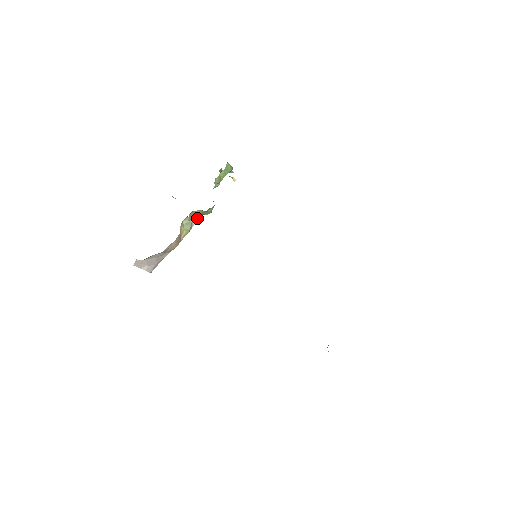
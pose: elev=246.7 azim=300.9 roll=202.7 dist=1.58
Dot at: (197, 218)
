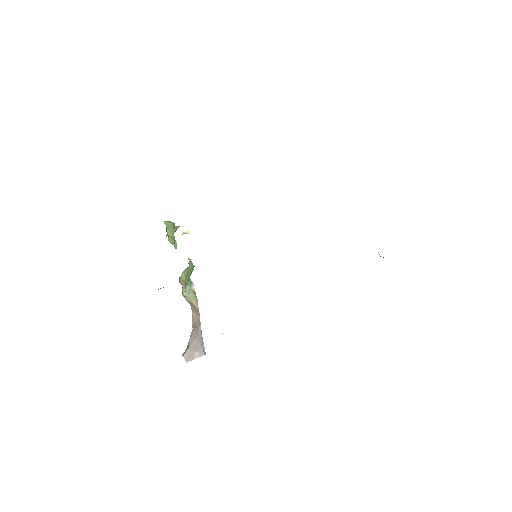
Dot at: (191, 282)
